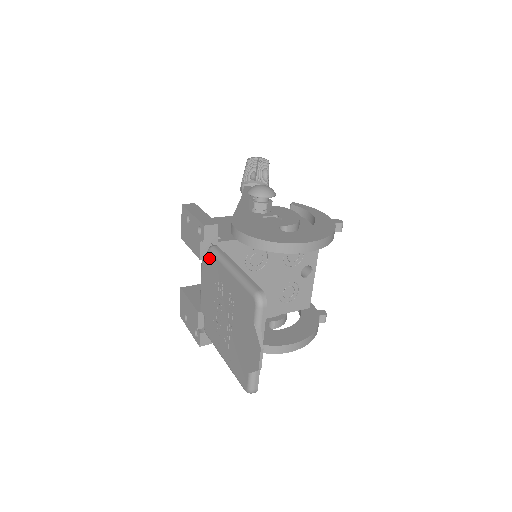
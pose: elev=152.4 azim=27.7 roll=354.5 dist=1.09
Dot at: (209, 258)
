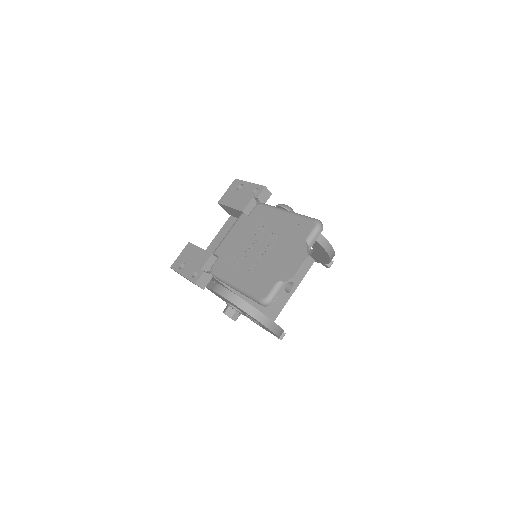
Dot at: (257, 209)
